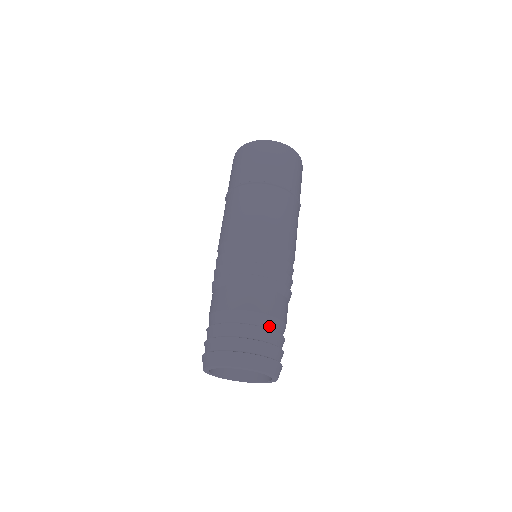
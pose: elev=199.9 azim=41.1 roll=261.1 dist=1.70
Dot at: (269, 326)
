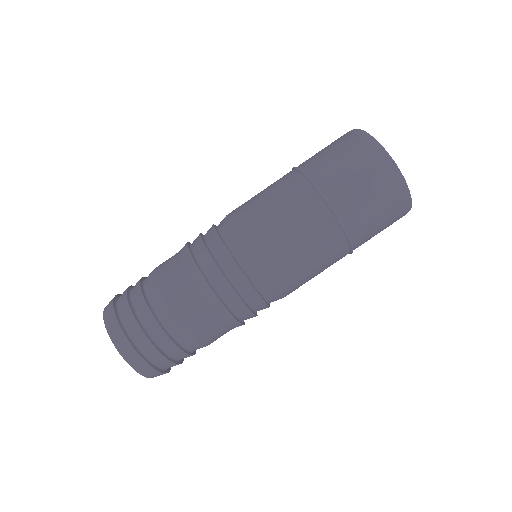
Dot at: (150, 297)
